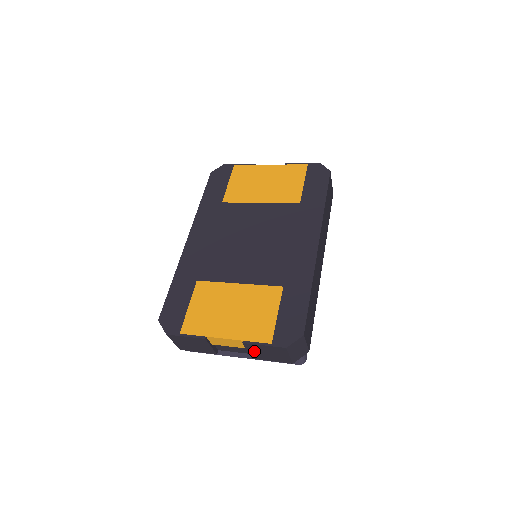
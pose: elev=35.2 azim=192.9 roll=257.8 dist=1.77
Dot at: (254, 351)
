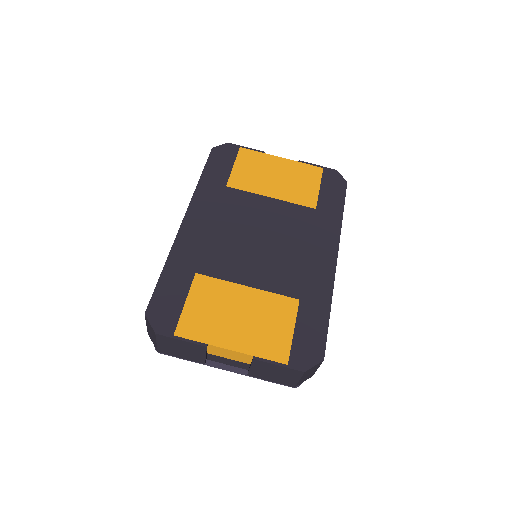
Dot at: (259, 369)
